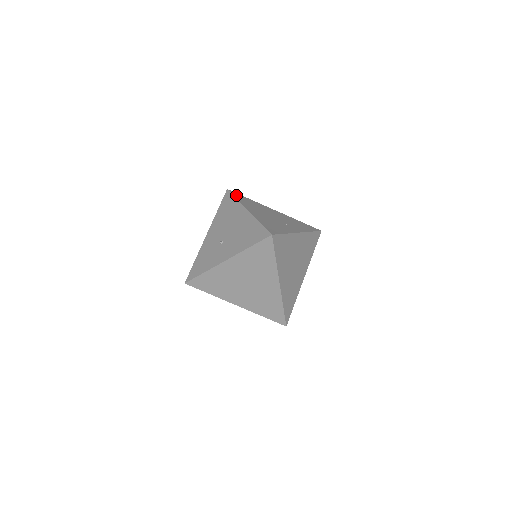
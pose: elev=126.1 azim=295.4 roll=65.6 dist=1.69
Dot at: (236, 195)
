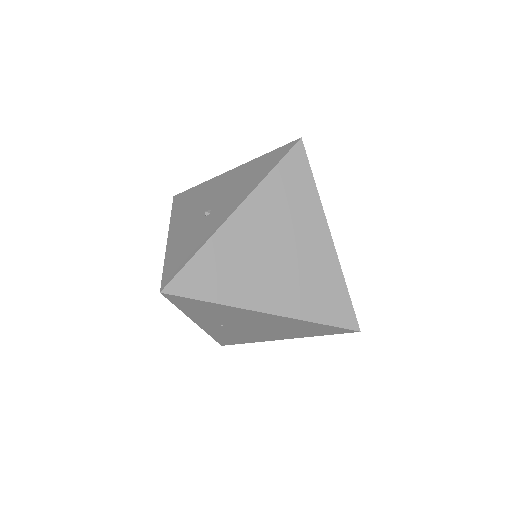
Dot at: occluded
